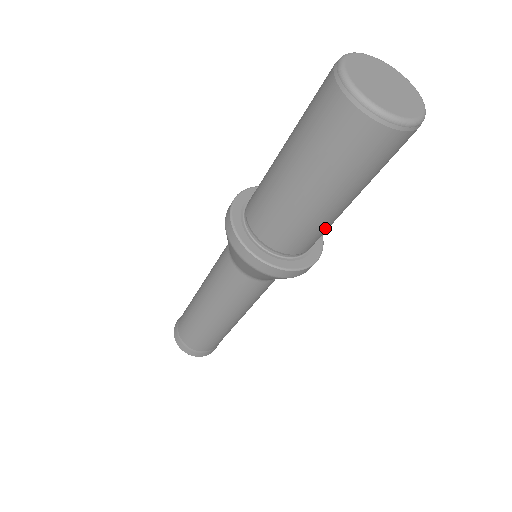
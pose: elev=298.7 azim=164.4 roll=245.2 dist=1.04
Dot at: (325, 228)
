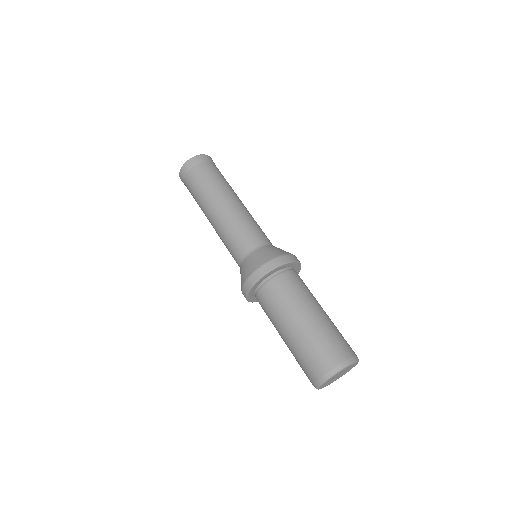
Dot at: occluded
